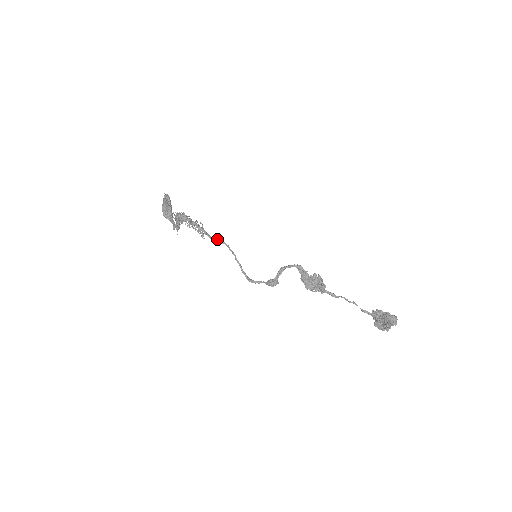
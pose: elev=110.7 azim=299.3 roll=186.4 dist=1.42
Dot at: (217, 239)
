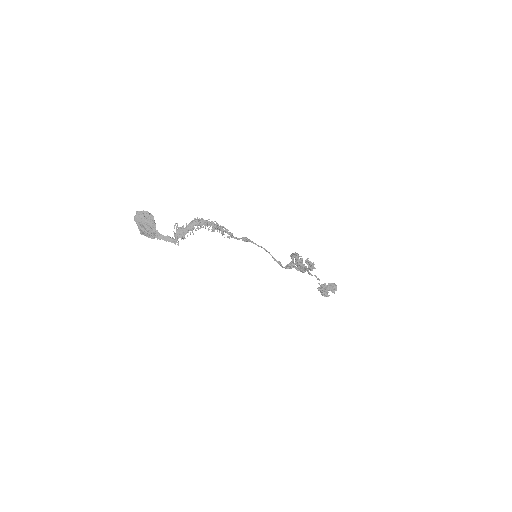
Dot at: (244, 237)
